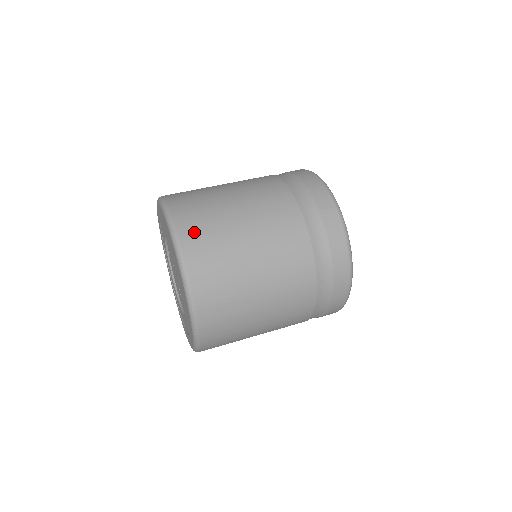
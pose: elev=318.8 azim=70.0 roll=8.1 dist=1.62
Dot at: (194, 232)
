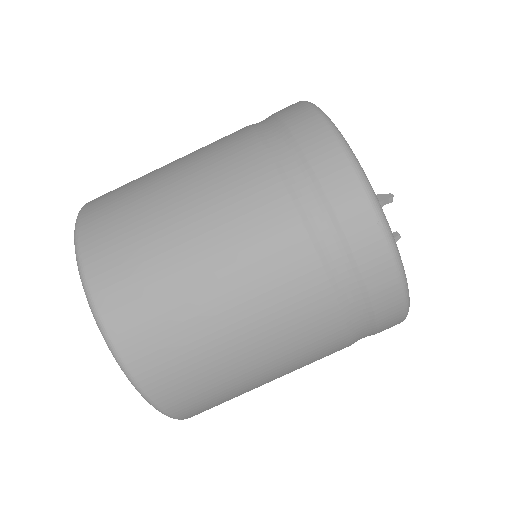
Dot at: (197, 408)
